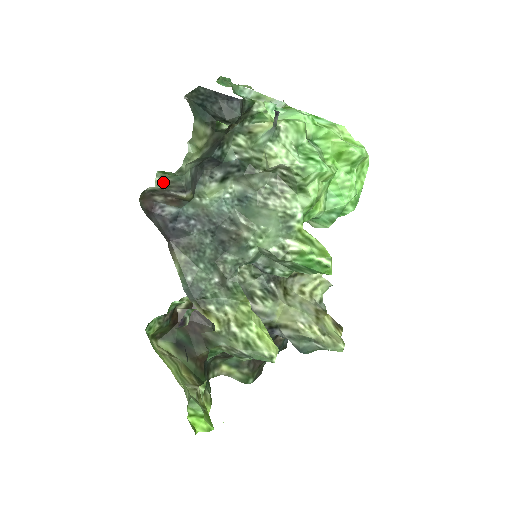
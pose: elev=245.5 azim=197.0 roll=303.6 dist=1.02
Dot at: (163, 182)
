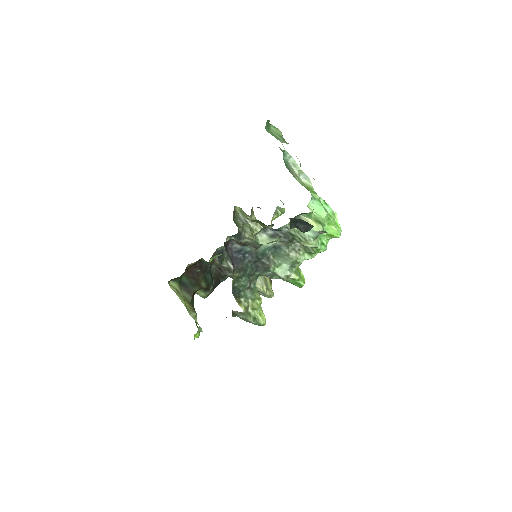
Dot at: (247, 241)
